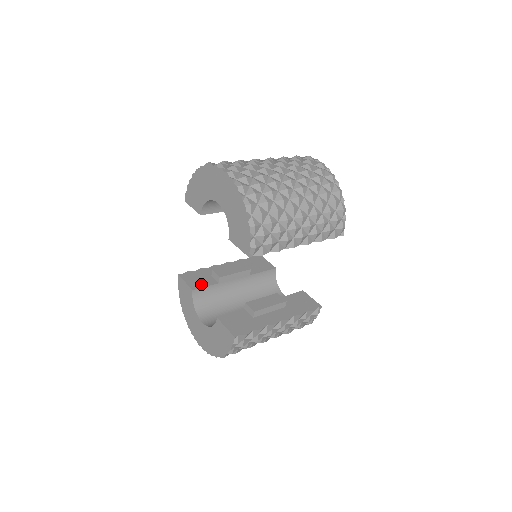
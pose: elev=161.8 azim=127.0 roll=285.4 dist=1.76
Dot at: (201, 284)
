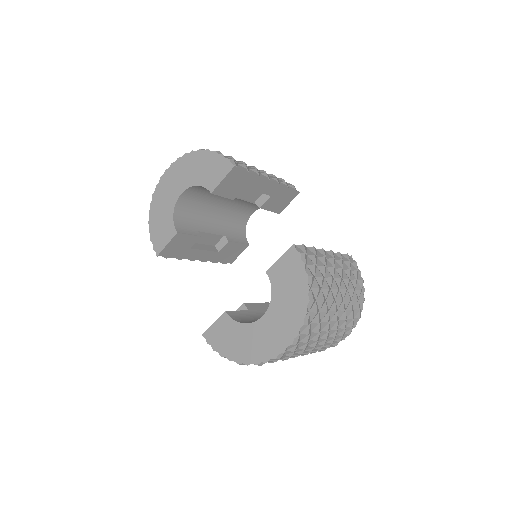
Dot at: occluded
